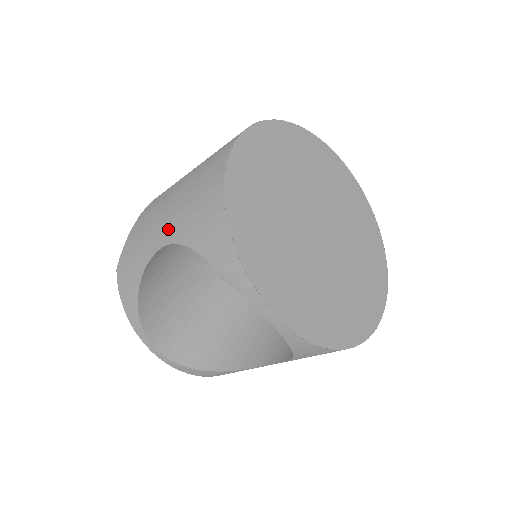
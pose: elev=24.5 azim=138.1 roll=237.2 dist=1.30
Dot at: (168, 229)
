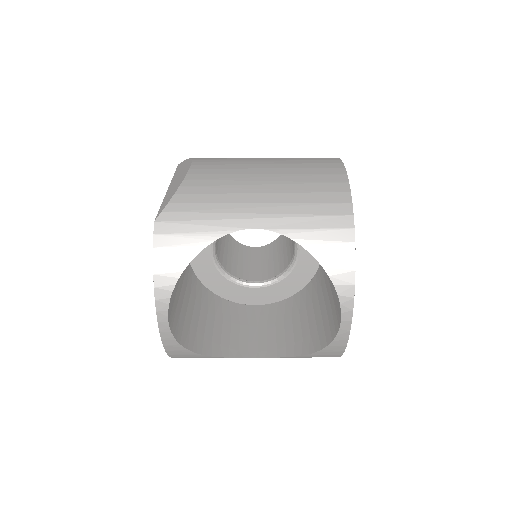
Dot at: (266, 214)
